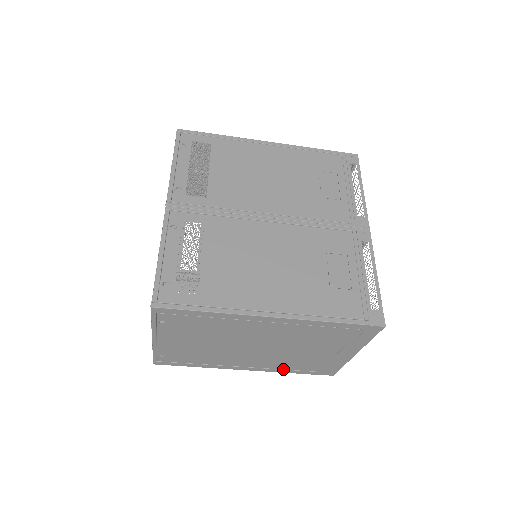
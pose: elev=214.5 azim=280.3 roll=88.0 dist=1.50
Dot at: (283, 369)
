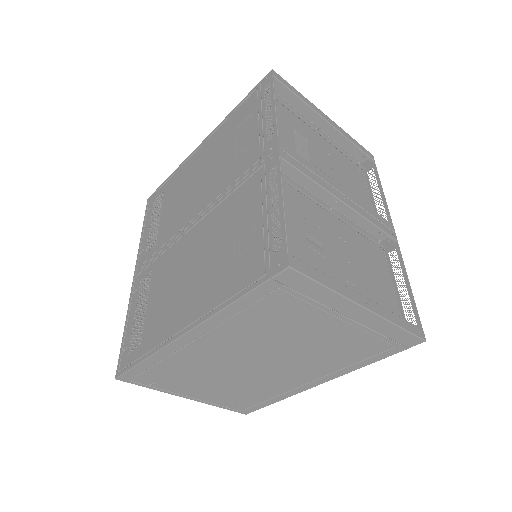
Dot at: (351, 365)
